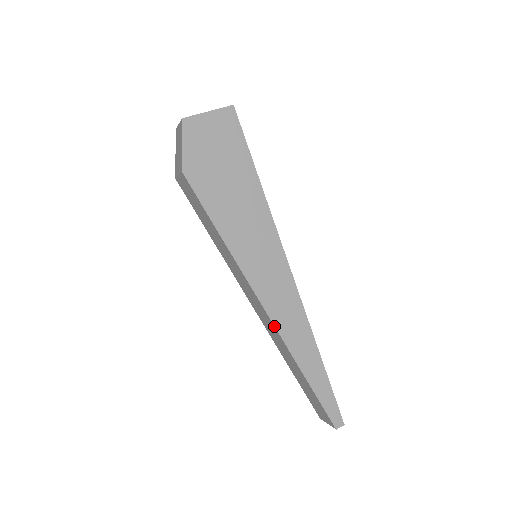
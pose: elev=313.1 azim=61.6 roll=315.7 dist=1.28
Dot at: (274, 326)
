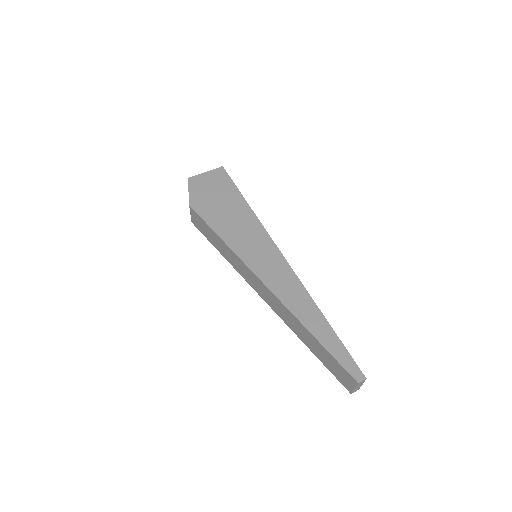
Dot at: (275, 296)
